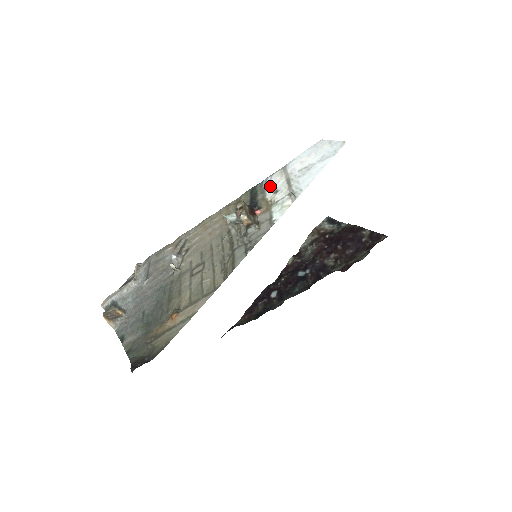
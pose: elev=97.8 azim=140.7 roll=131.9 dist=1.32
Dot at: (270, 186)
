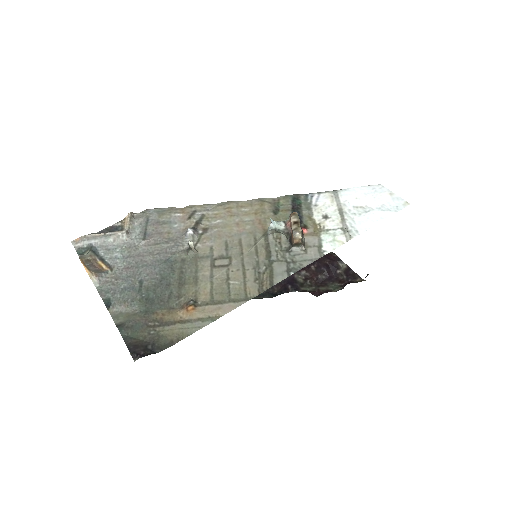
Dot at: (318, 206)
